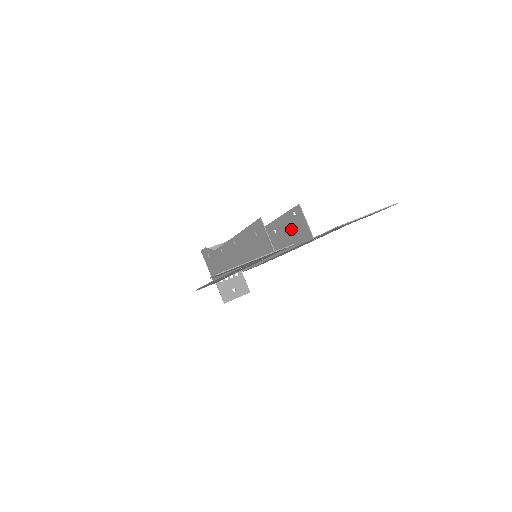
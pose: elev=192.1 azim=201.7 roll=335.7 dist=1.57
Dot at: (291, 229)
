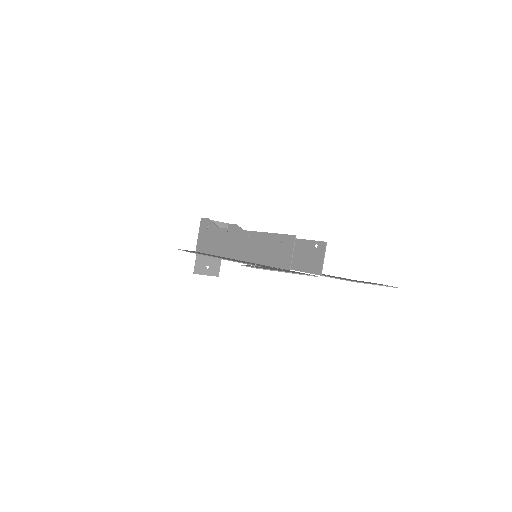
Dot at: (304, 255)
